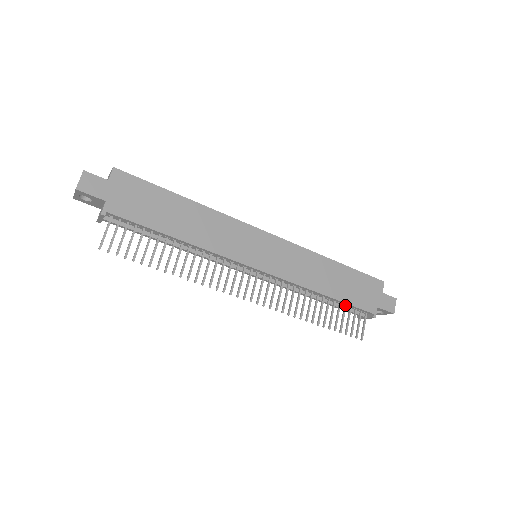
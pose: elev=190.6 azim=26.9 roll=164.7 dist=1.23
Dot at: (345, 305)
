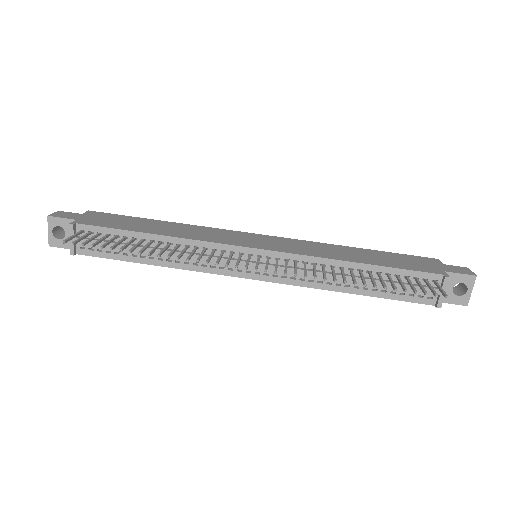
Dot at: (396, 275)
